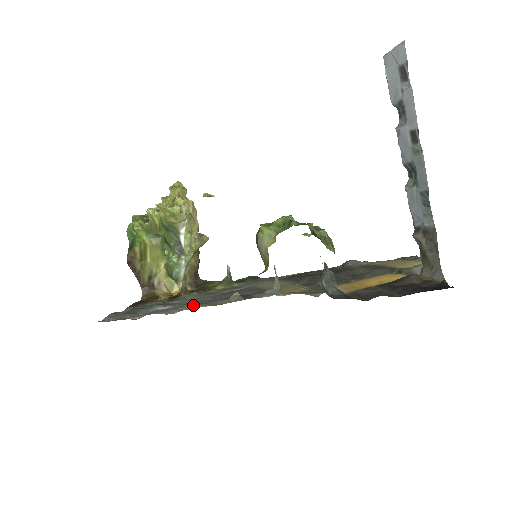
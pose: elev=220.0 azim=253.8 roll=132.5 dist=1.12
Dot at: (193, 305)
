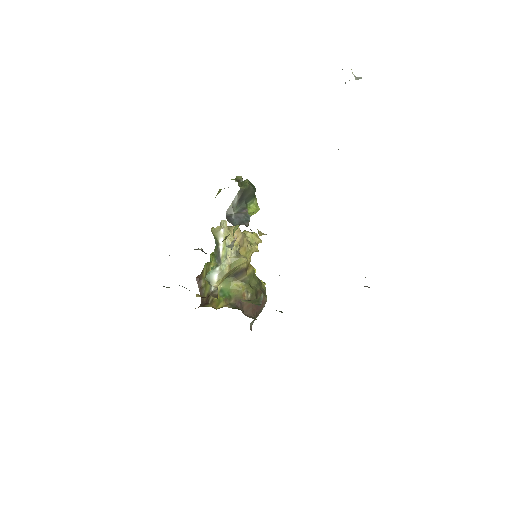
Dot at: occluded
